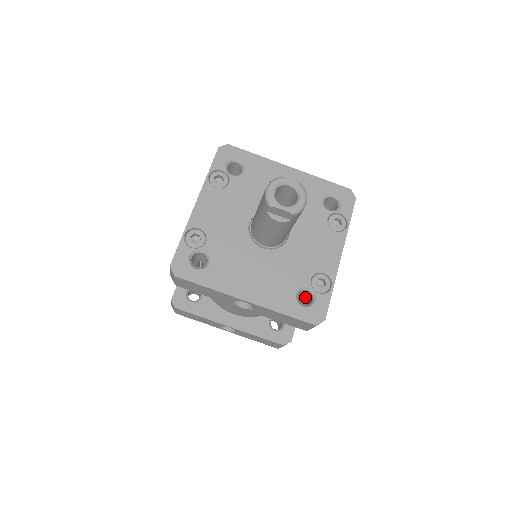
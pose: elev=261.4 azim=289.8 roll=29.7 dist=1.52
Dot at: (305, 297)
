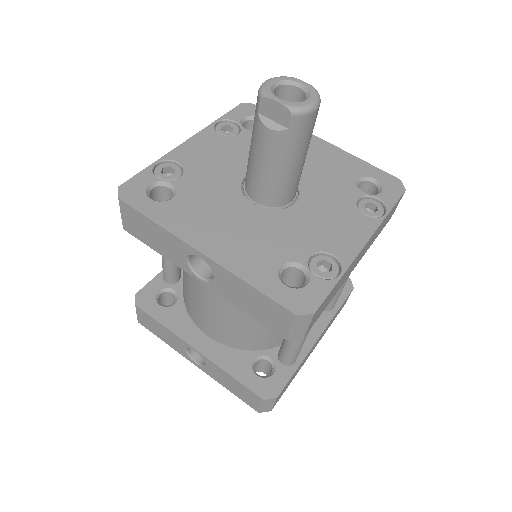
Dot at: occluded
